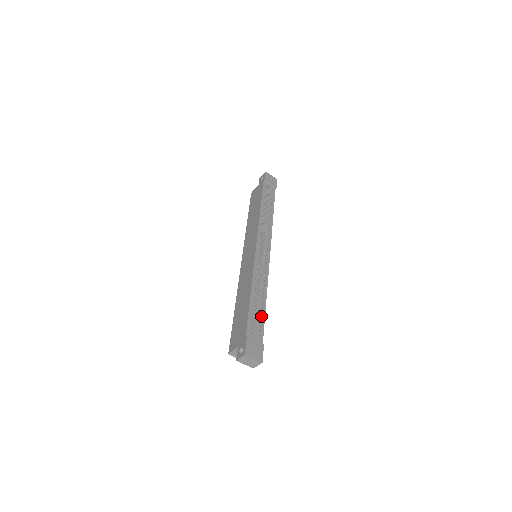
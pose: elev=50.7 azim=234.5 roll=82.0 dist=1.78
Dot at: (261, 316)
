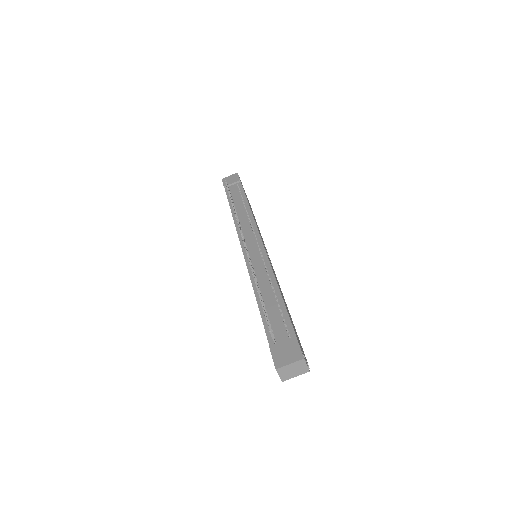
Dot at: (280, 310)
